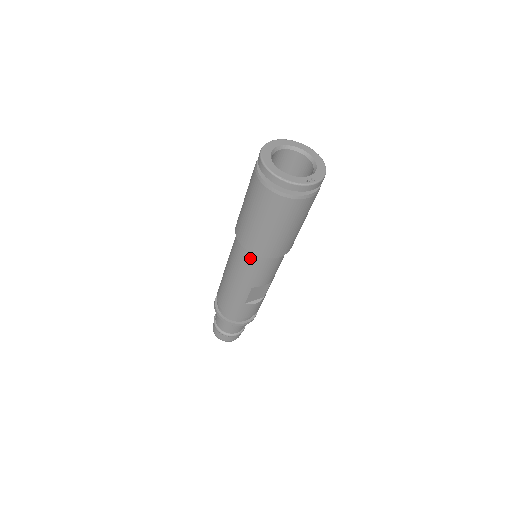
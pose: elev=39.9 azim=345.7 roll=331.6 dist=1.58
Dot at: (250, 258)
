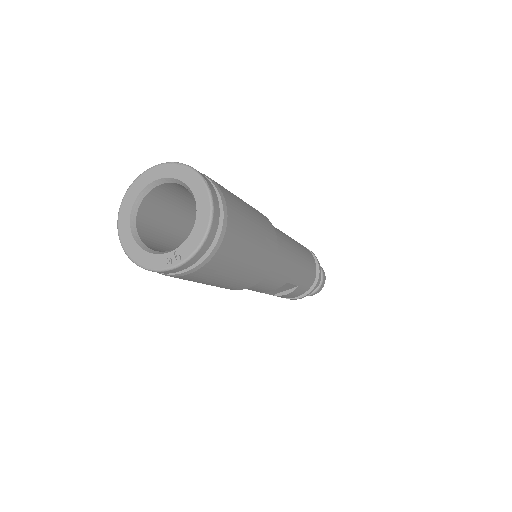
Dot at: occluded
